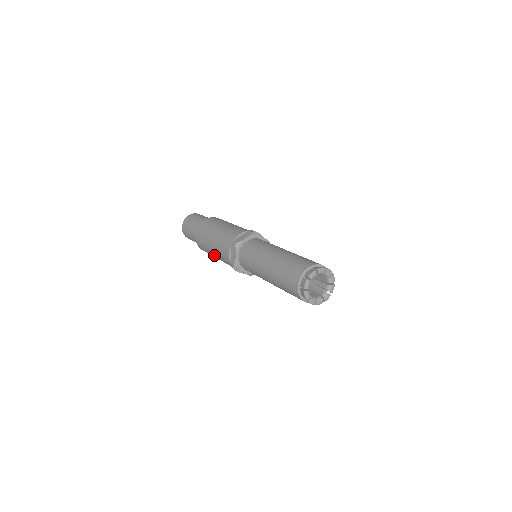
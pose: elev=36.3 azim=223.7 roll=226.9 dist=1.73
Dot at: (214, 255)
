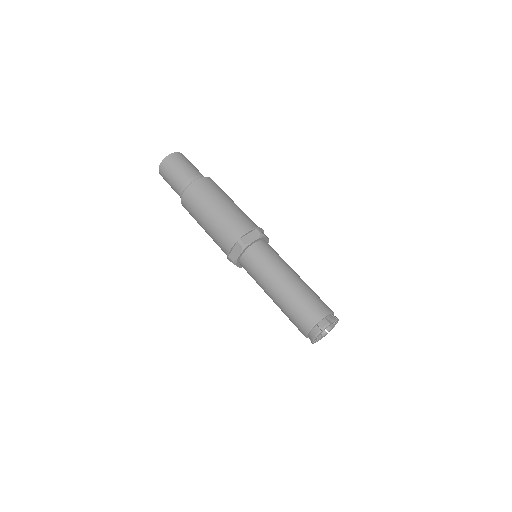
Dot at: (204, 229)
